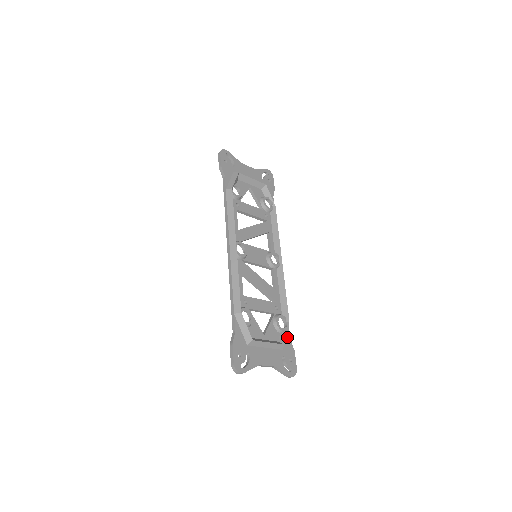
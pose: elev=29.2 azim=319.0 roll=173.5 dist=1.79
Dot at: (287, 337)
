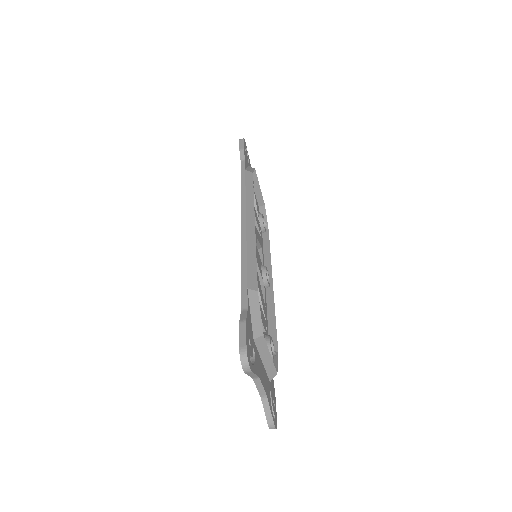
Dot at: occluded
